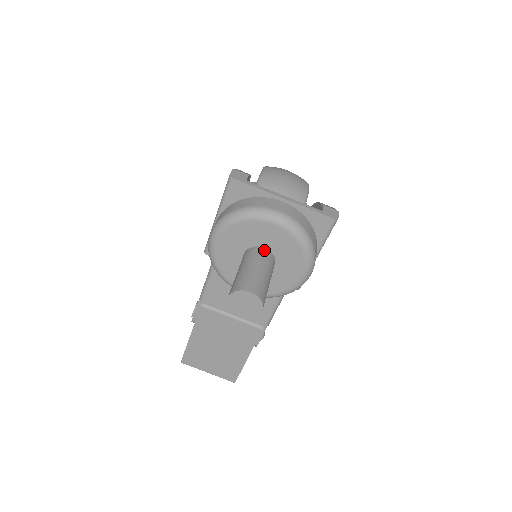
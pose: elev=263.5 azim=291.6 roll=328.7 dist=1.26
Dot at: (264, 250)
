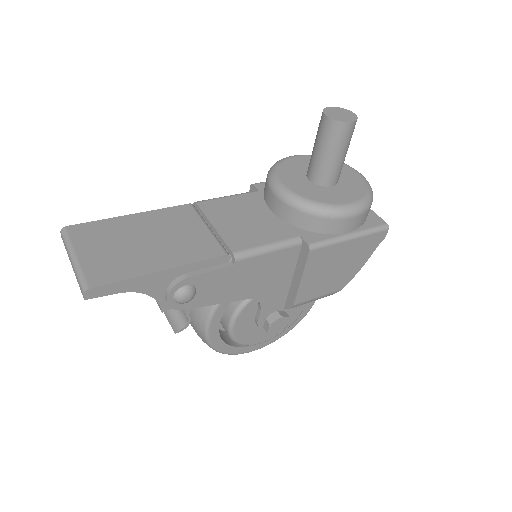
Dot at: occluded
